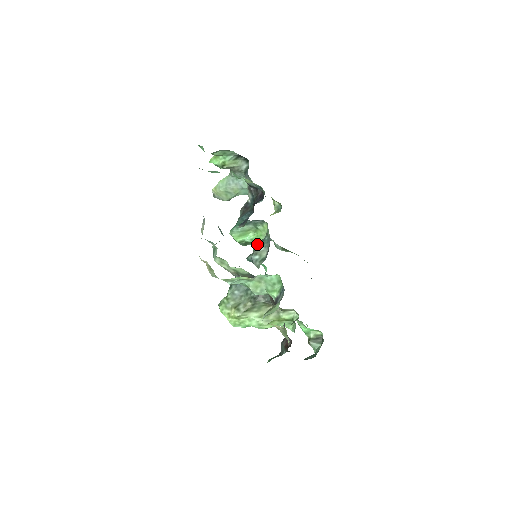
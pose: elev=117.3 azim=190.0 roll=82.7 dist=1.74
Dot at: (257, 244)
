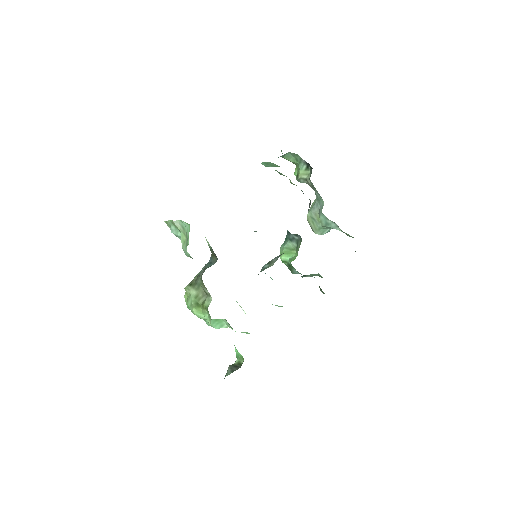
Dot at: occluded
